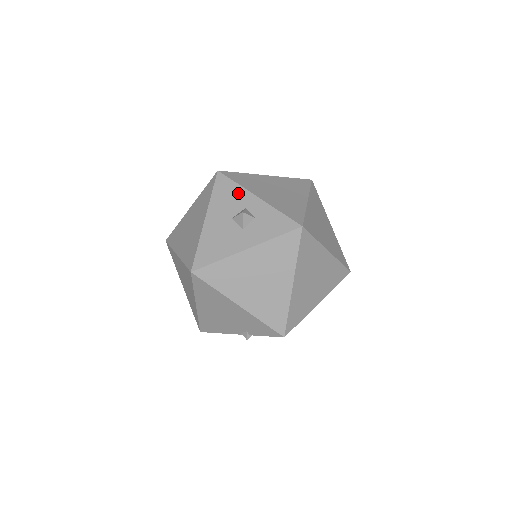
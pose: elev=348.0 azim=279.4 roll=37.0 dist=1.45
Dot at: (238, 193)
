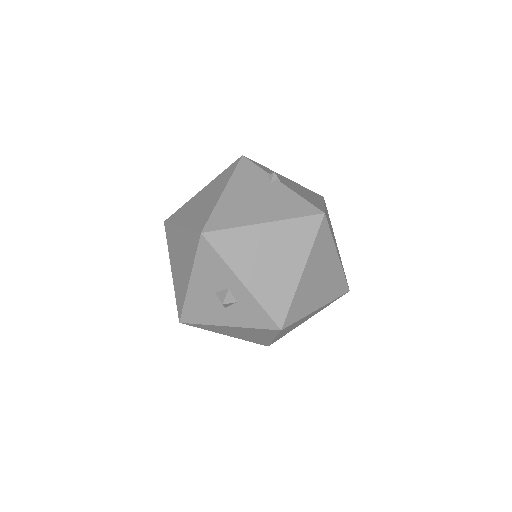
Dot at: (222, 270)
